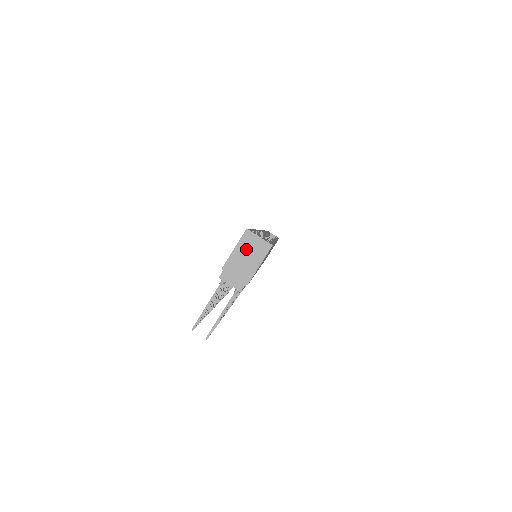
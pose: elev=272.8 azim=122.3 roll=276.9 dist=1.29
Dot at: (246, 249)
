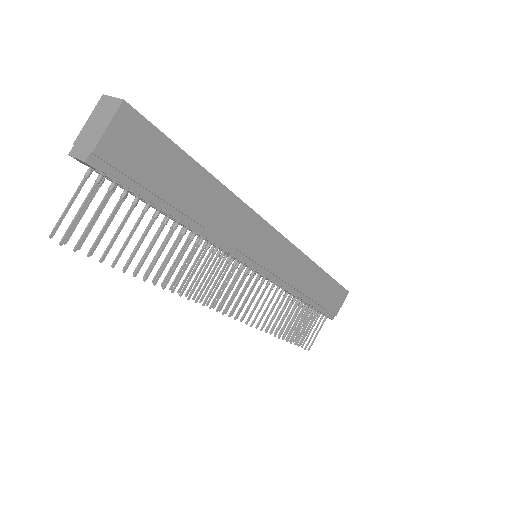
Dot at: (98, 114)
